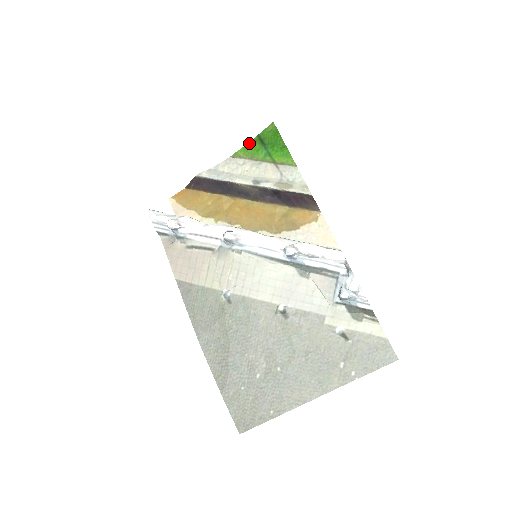
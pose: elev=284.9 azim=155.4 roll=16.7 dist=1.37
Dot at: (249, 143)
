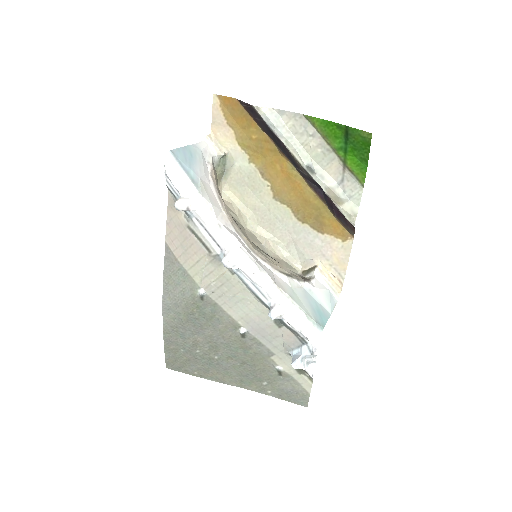
Dot at: (332, 122)
